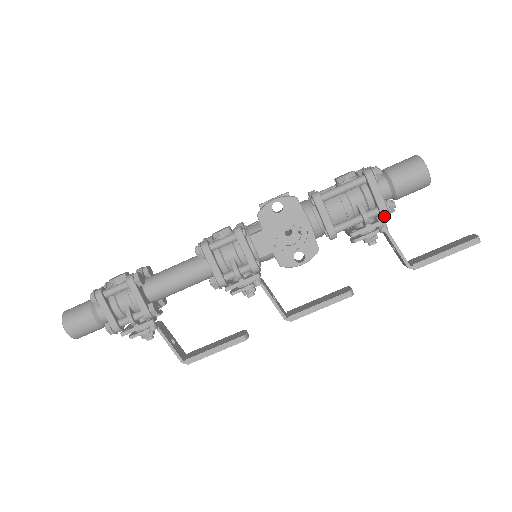
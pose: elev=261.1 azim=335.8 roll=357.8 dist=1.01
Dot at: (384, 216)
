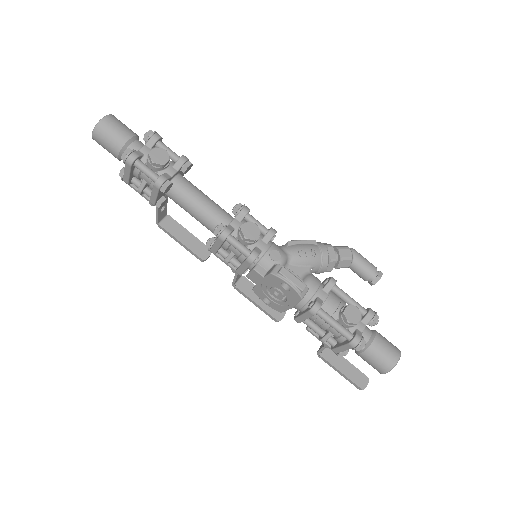
Dot at: (332, 349)
